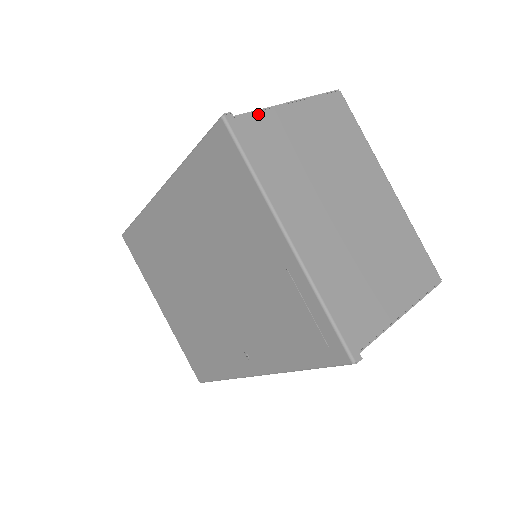
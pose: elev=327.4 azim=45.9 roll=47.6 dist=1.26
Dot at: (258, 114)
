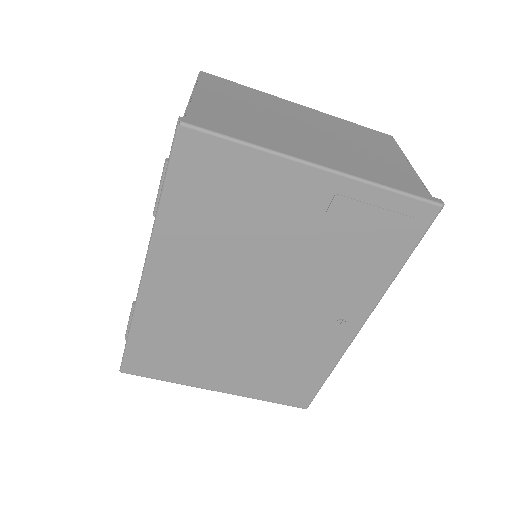
Dot at: (190, 110)
